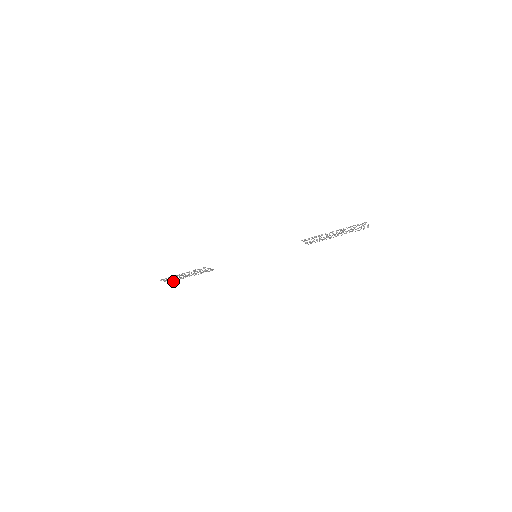
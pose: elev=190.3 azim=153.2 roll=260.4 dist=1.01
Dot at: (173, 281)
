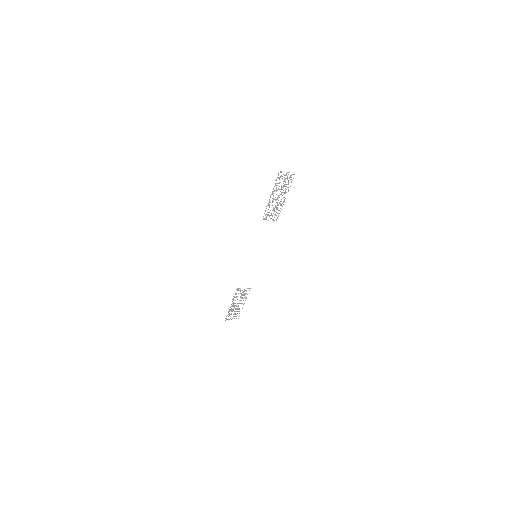
Dot at: occluded
